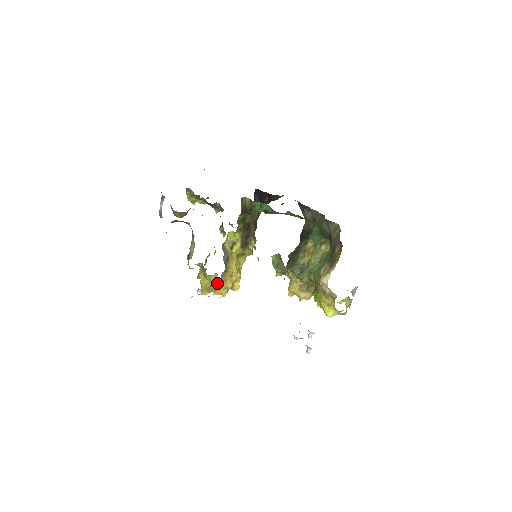
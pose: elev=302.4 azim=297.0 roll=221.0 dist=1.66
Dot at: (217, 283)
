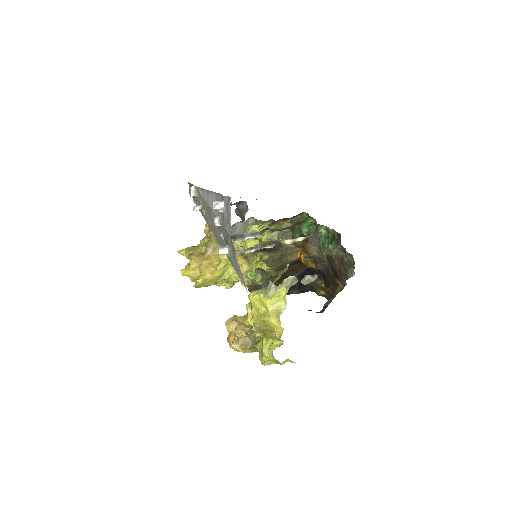
Dot at: (201, 252)
